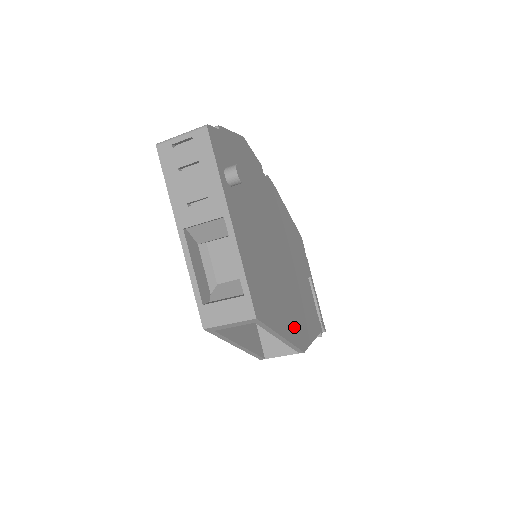
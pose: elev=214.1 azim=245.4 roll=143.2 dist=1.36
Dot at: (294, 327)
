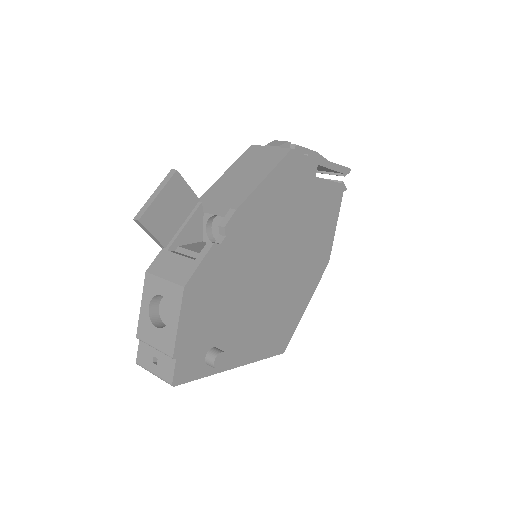
Dot at: (314, 272)
